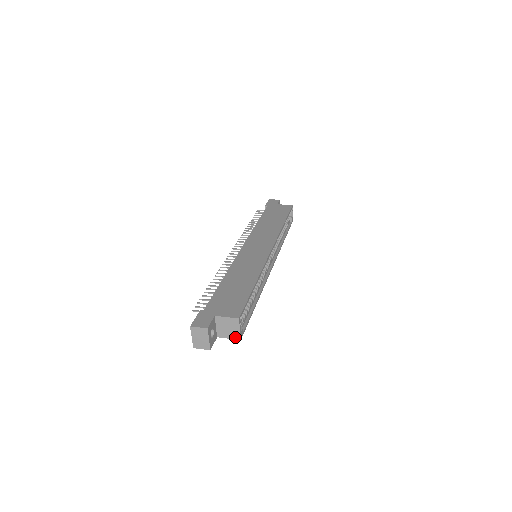
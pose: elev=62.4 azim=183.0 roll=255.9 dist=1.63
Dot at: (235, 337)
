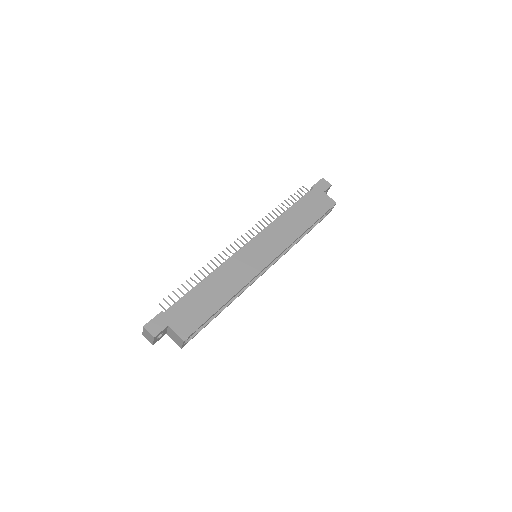
Dot at: (178, 344)
